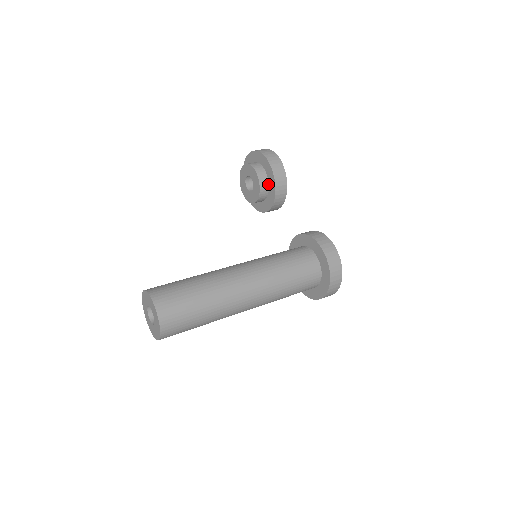
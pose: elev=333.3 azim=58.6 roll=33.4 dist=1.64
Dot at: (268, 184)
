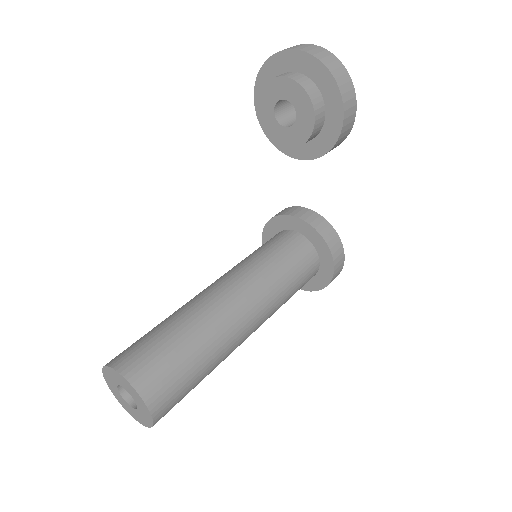
Dot at: (314, 137)
